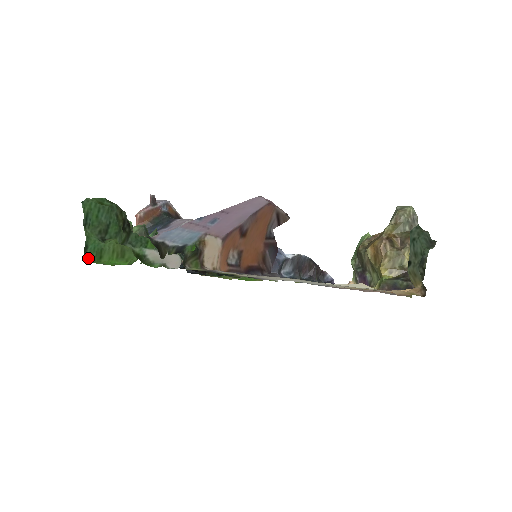
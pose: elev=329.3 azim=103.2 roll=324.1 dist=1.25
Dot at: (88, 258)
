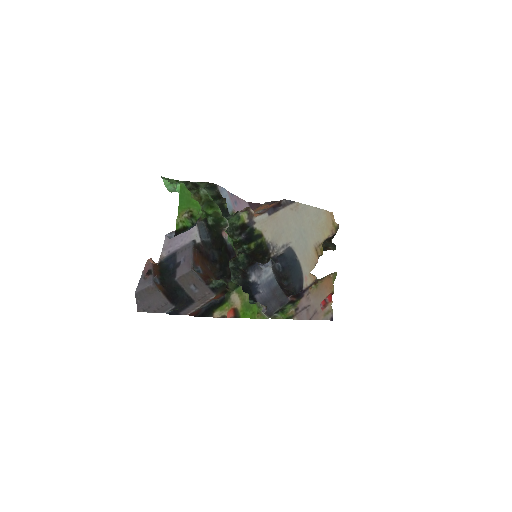
Dot at: (181, 185)
